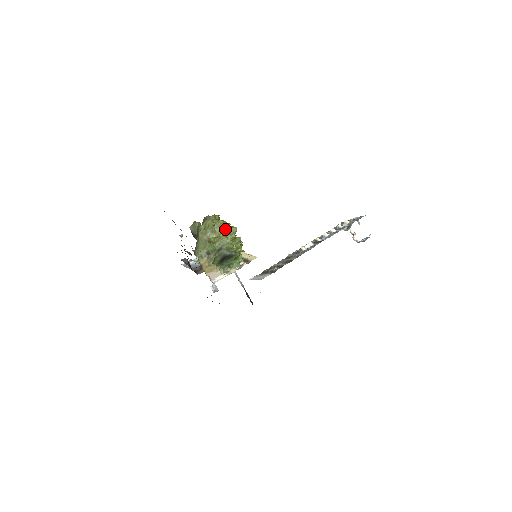
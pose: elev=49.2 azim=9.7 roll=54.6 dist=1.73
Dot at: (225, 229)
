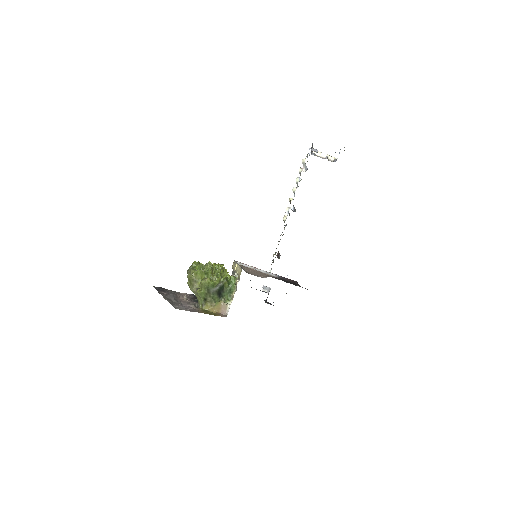
Dot at: (201, 272)
